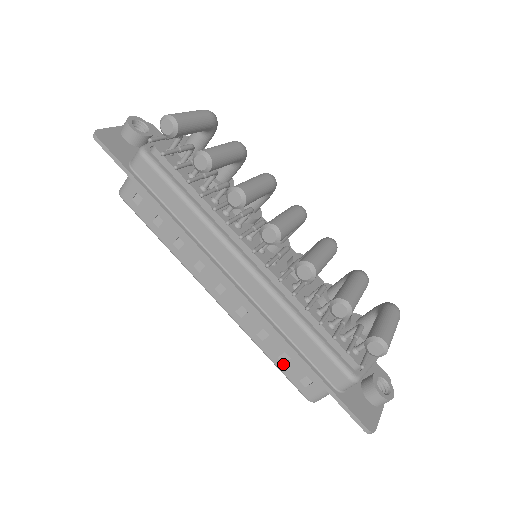
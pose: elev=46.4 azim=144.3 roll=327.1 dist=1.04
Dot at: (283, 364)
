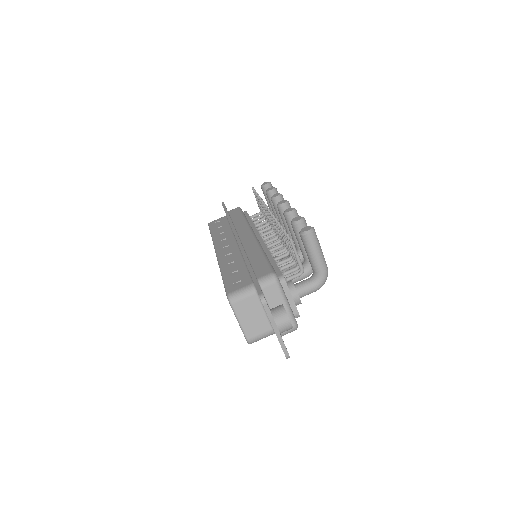
Dot at: (230, 276)
